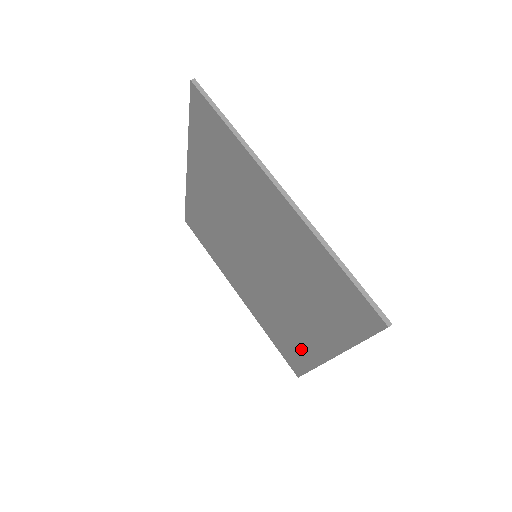
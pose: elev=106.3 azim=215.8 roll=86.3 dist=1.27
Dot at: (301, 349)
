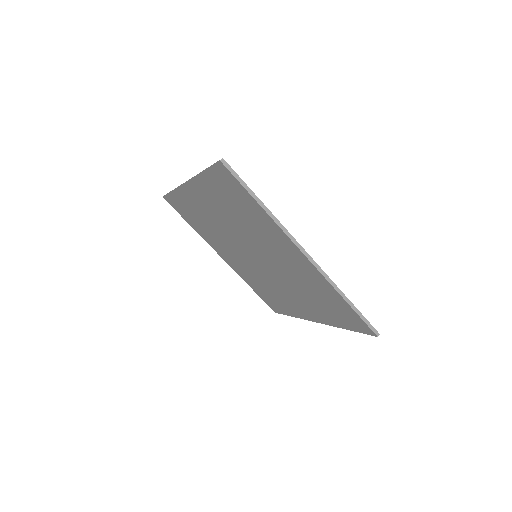
Dot at: (286, 307)
